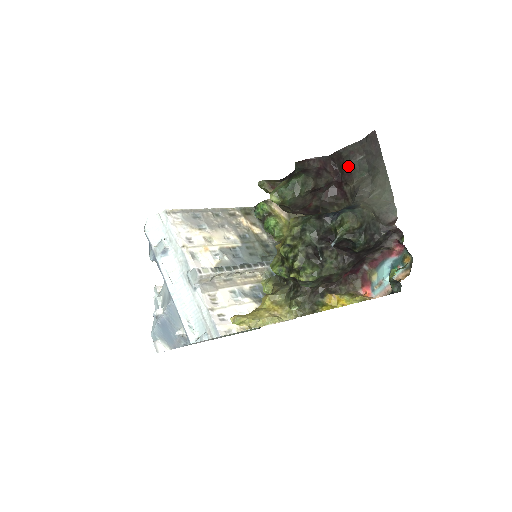
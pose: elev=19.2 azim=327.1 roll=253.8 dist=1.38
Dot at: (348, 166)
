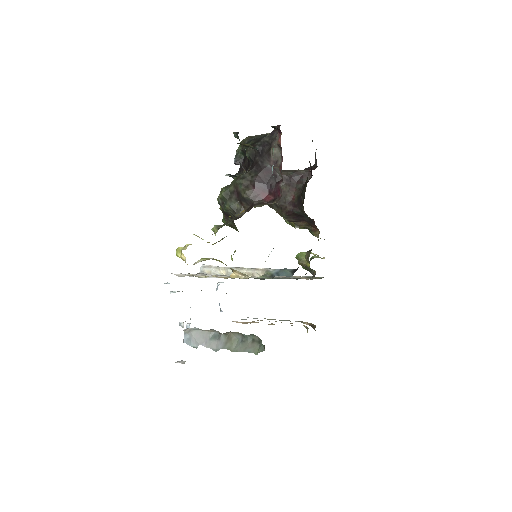
Dot at: occluded
